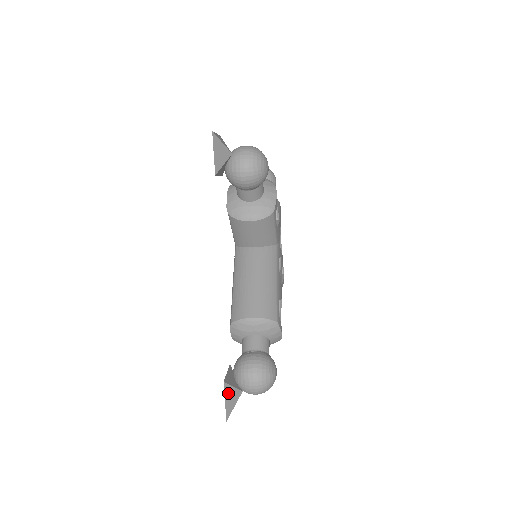
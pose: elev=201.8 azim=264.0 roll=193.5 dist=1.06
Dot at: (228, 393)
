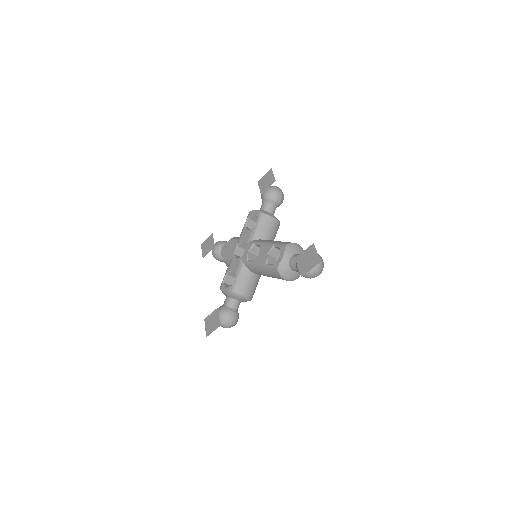
Dot at: (315, 251)
